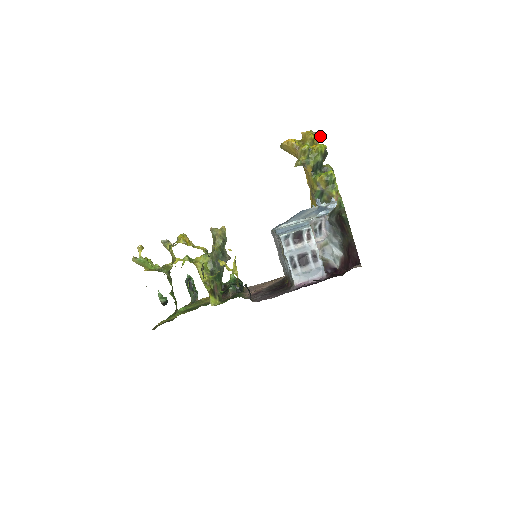
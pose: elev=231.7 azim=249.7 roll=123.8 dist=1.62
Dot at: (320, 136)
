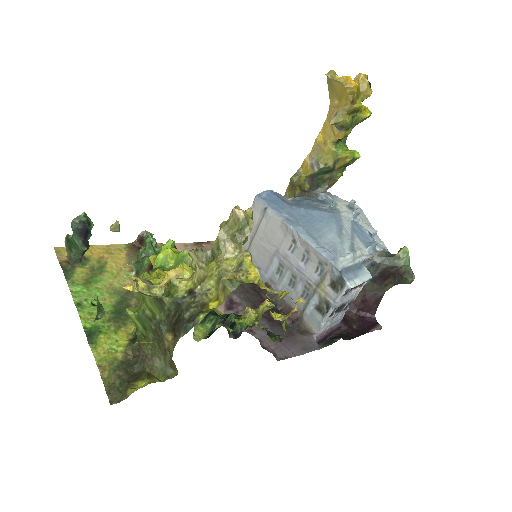
Dot at: occluded
